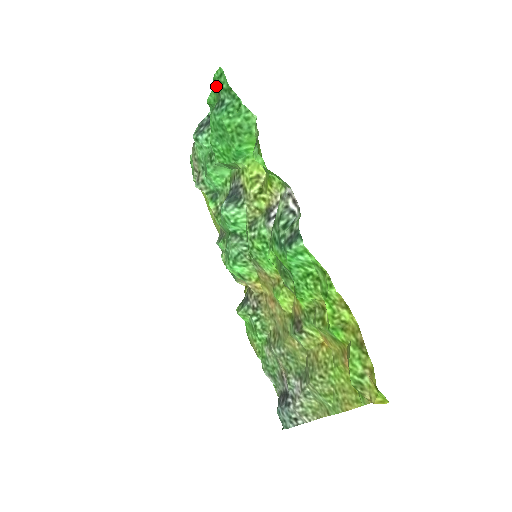
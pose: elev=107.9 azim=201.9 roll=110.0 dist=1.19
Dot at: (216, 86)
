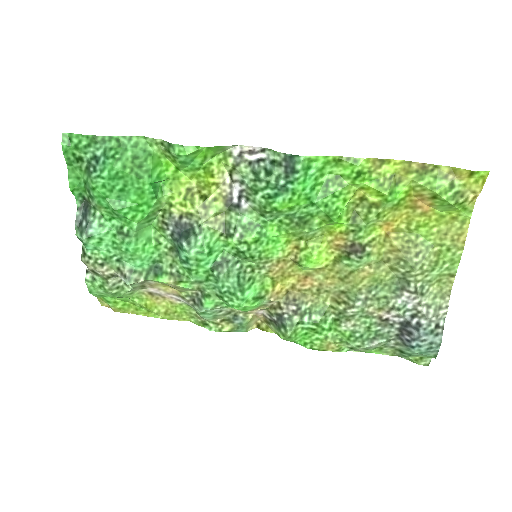
Dot at: (70, 159)
